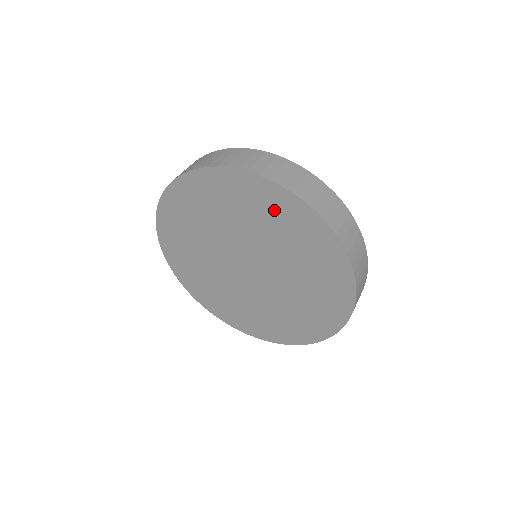
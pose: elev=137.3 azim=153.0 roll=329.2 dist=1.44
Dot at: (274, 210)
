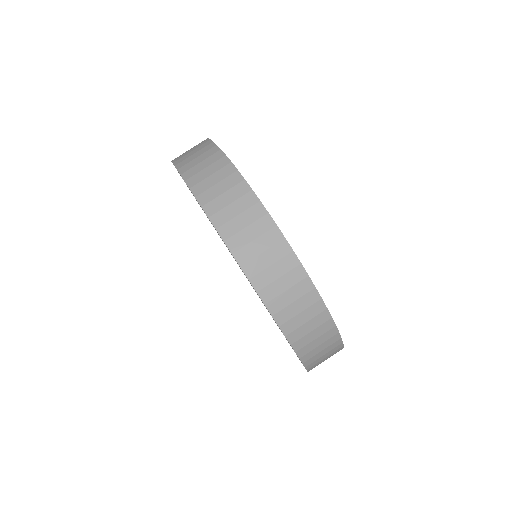
Dot at: occluded
